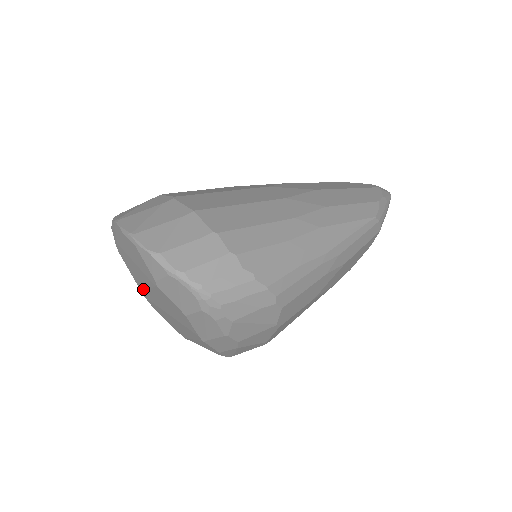
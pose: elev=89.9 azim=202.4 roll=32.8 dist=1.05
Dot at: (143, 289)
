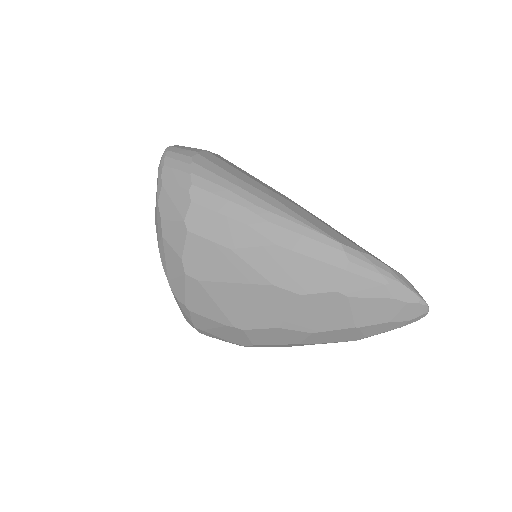
Dot at: occluded
